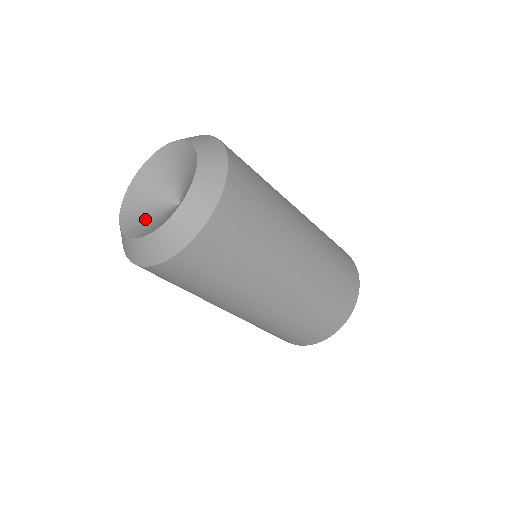
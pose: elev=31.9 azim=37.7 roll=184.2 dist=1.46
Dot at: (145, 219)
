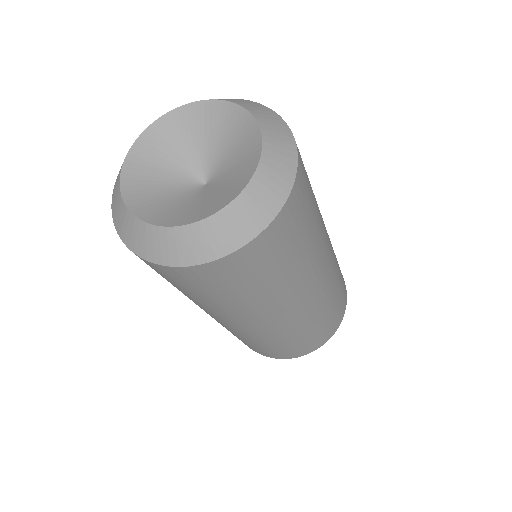
Dot at: (188, 207)
